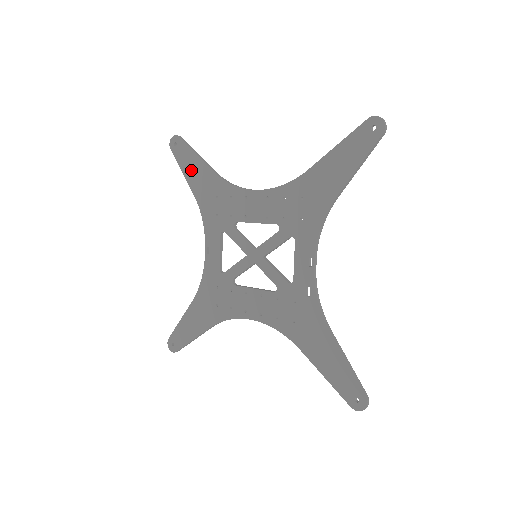
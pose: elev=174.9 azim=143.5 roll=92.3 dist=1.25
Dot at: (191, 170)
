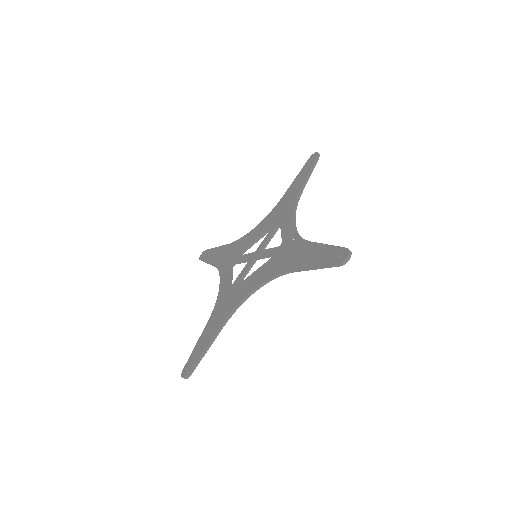
Dot at: (212, 256)
